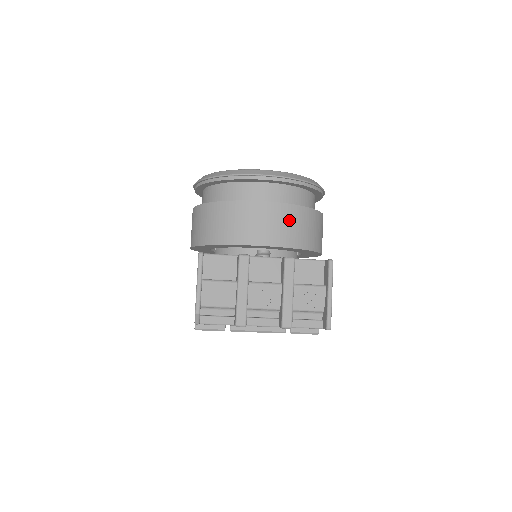
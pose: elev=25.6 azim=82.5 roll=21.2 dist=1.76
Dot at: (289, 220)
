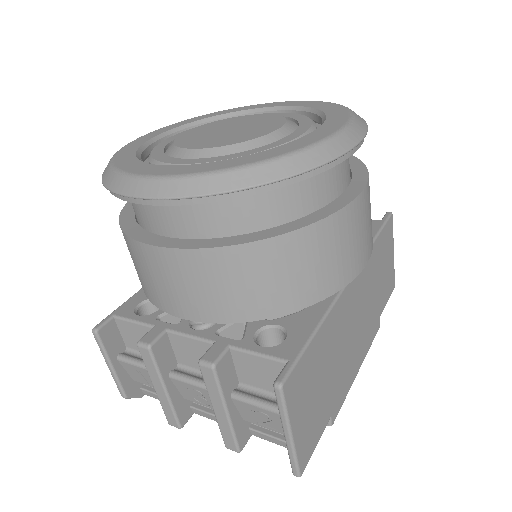
Dot at: (212, 278)
